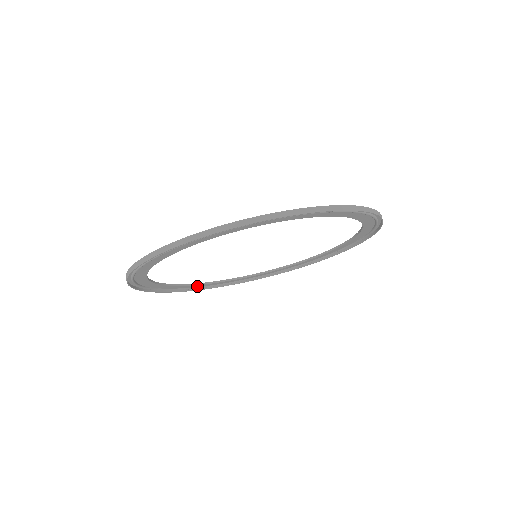
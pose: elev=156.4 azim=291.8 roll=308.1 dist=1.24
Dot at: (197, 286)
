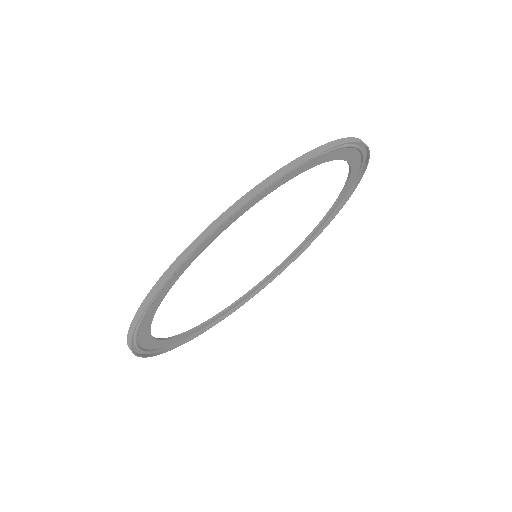
Dot at: (157, 346)
